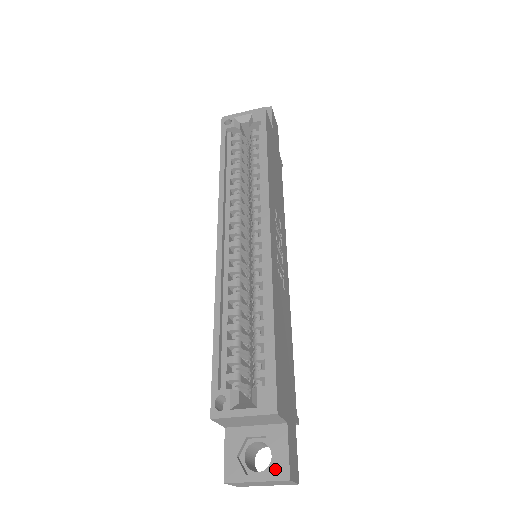
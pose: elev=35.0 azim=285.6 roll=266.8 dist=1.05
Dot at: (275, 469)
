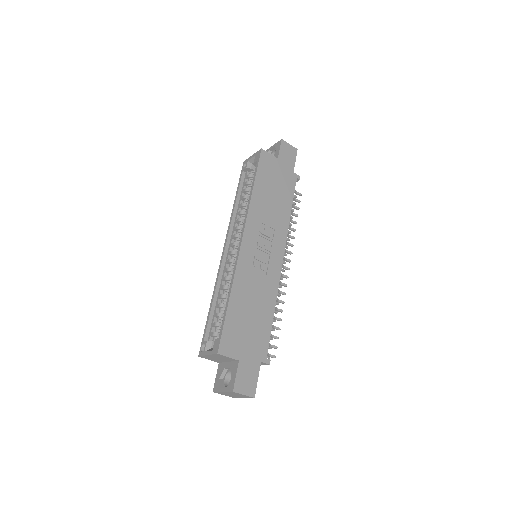
Dot at: (229, 386)
